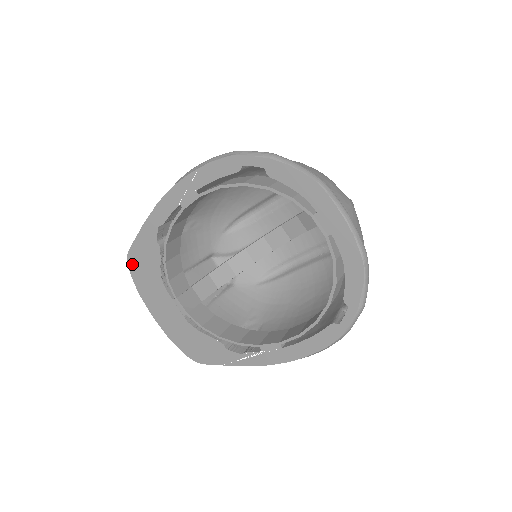
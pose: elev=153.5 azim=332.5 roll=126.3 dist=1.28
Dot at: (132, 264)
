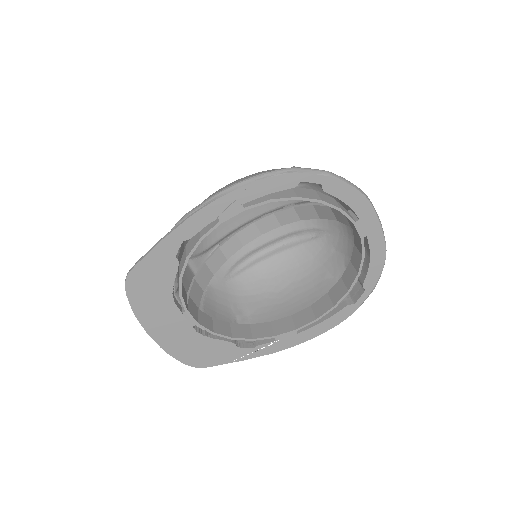
Dot at: (132, 284)
